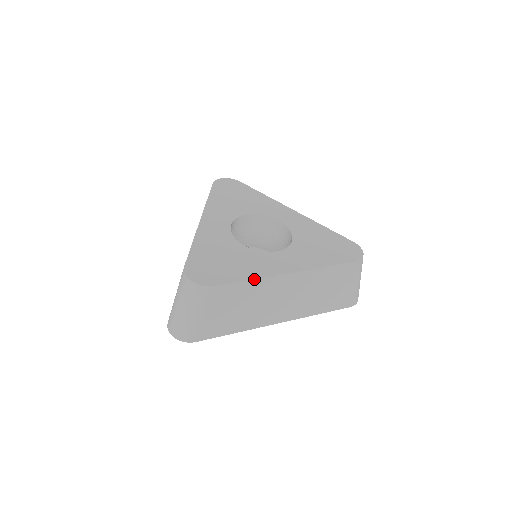
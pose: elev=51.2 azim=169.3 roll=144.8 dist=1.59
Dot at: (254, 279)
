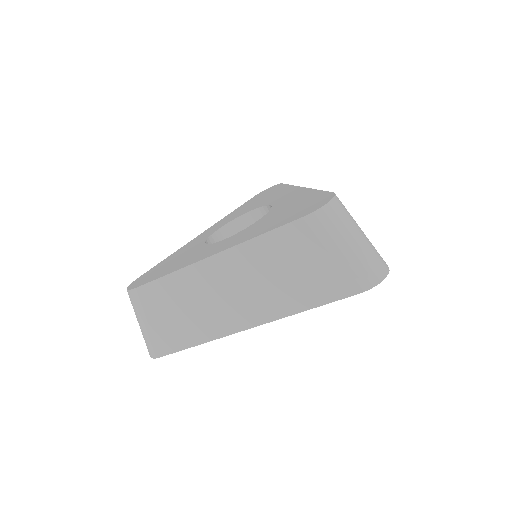
Dot at: (171, 273)
